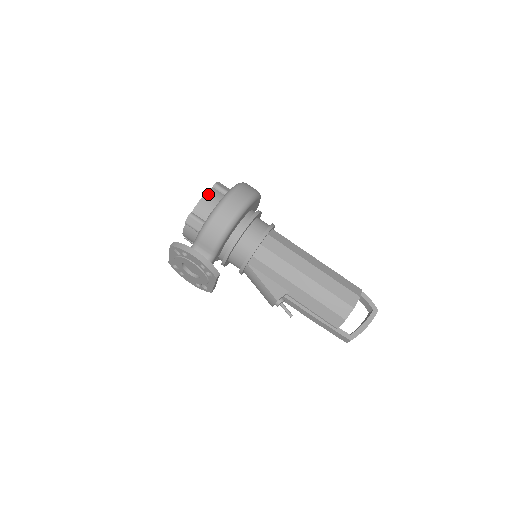
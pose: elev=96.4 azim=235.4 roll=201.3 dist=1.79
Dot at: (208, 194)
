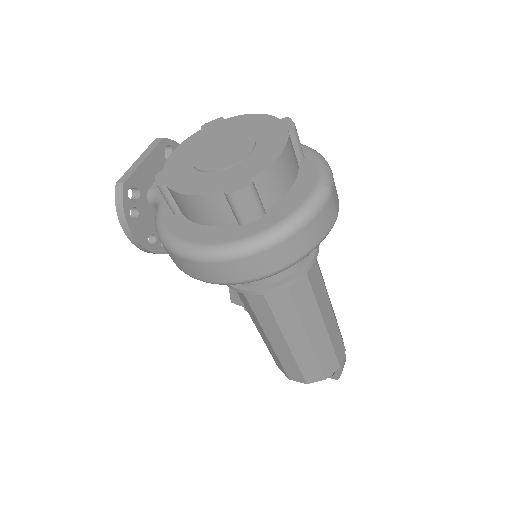
Dot at: (199, 199)
